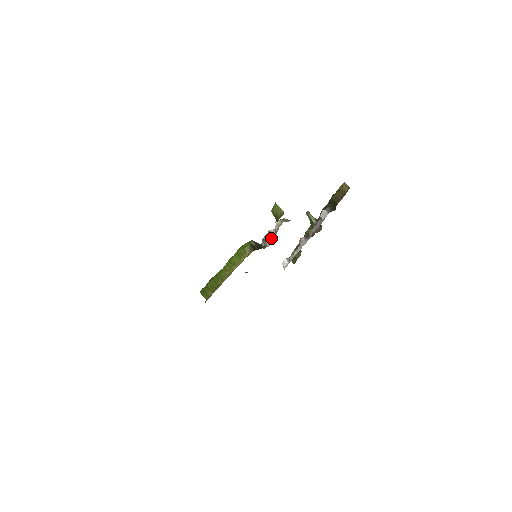
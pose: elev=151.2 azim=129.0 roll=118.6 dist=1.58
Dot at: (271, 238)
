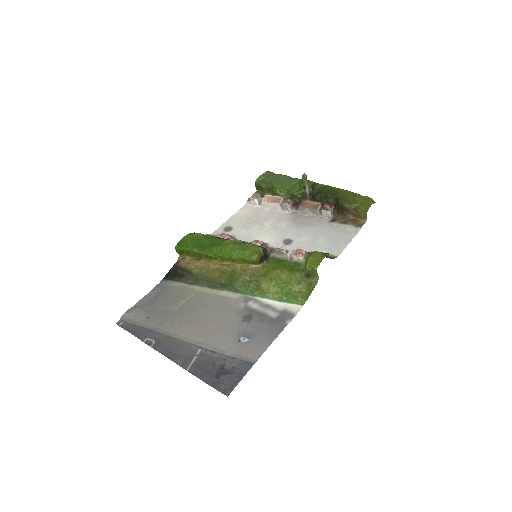
Dot at: (282, 257)
